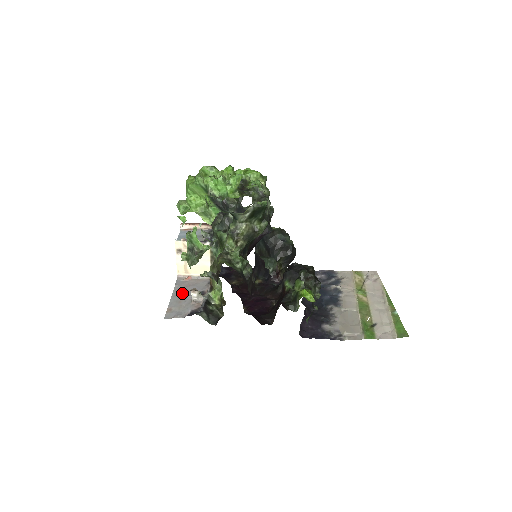
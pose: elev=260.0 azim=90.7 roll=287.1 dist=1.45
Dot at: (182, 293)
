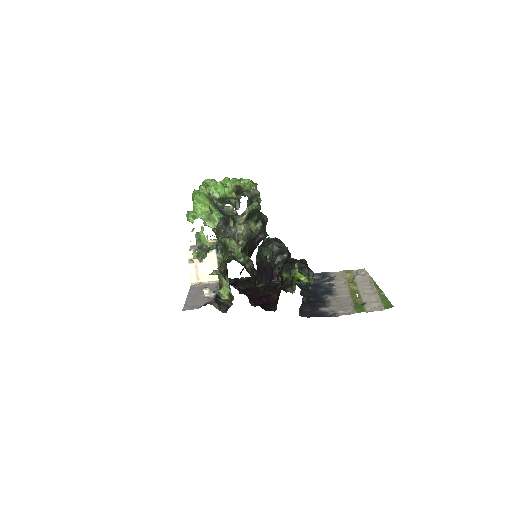
Dot at: (196, 294)
